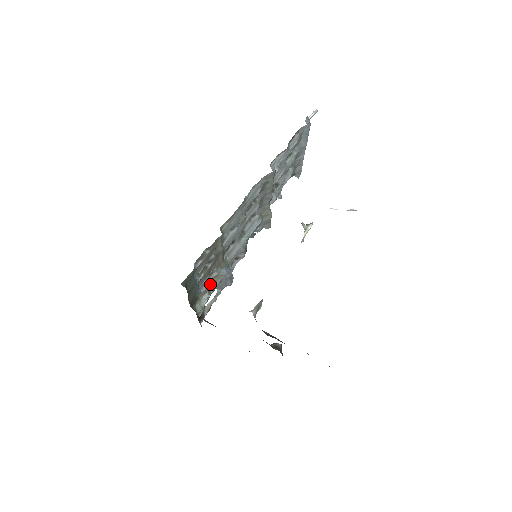
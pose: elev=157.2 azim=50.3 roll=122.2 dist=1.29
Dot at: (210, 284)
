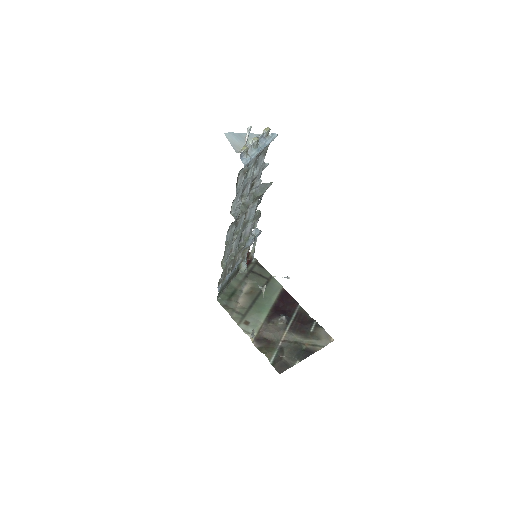
Dot at: (242, 255)
